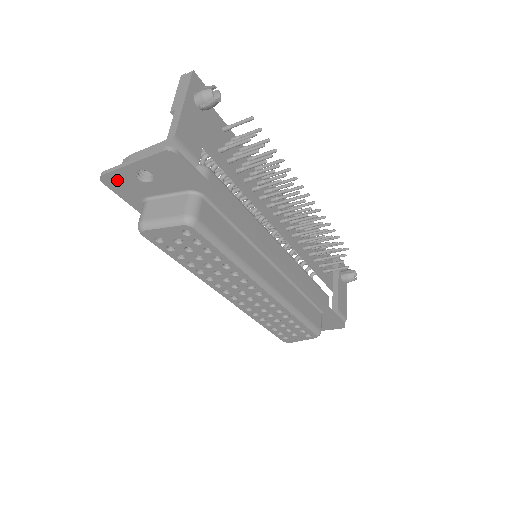
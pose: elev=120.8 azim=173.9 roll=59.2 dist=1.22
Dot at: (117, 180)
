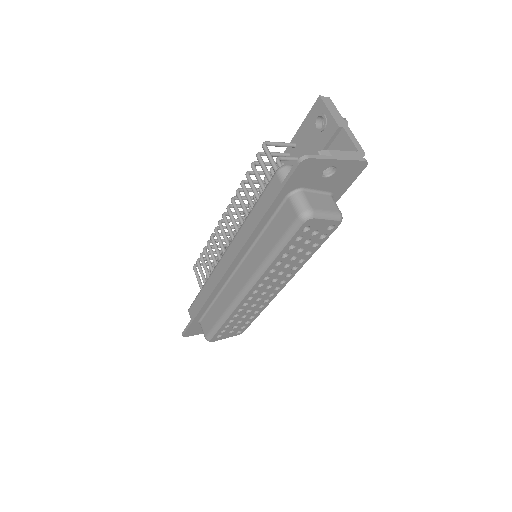
Dot at: (311, 166)
